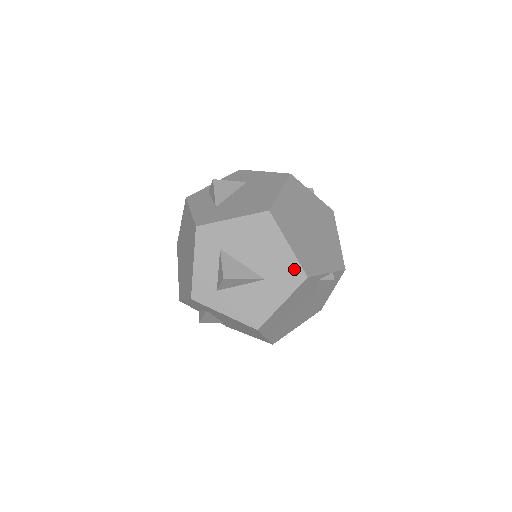
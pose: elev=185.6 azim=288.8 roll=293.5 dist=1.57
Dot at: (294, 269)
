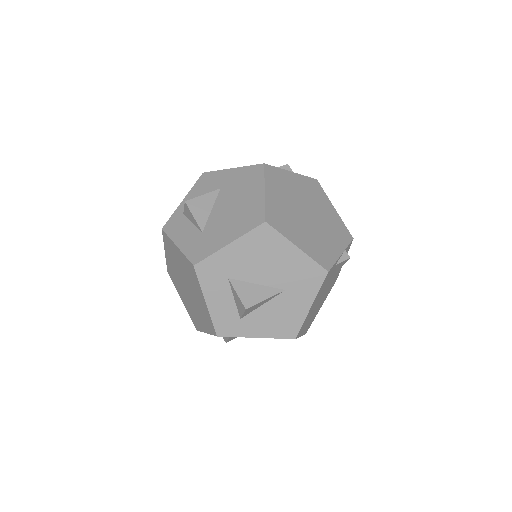
Dot at: (312, 269)
